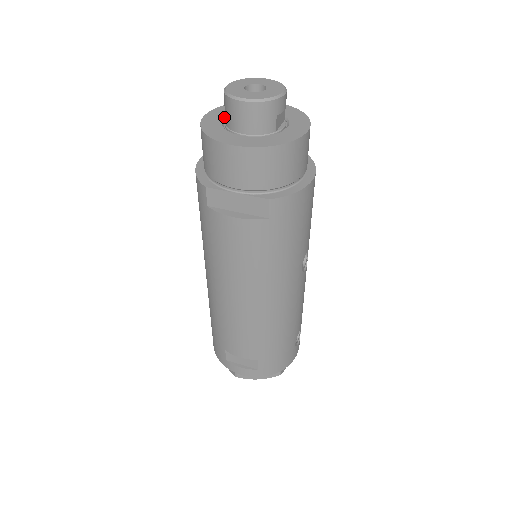
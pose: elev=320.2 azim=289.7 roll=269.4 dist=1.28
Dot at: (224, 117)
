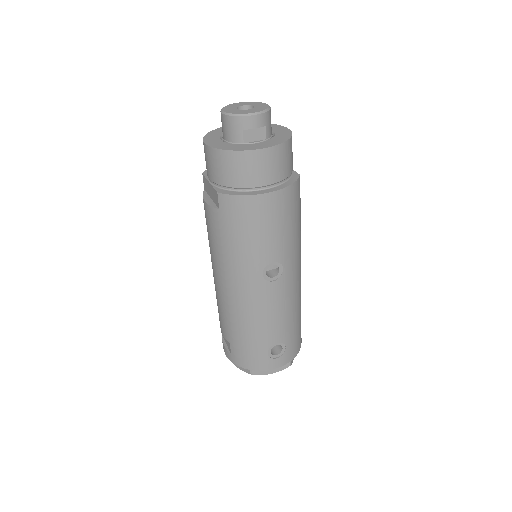
Dot at: occluded
